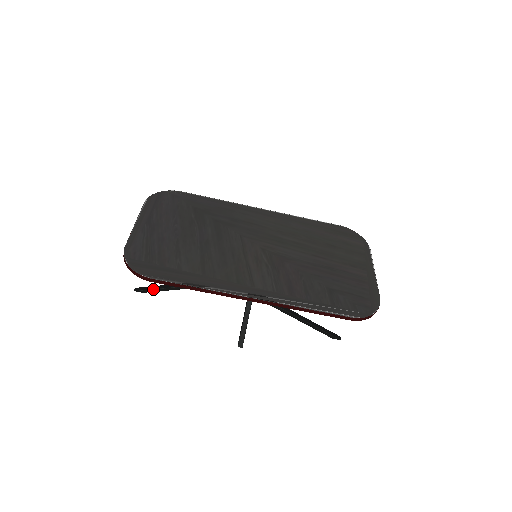
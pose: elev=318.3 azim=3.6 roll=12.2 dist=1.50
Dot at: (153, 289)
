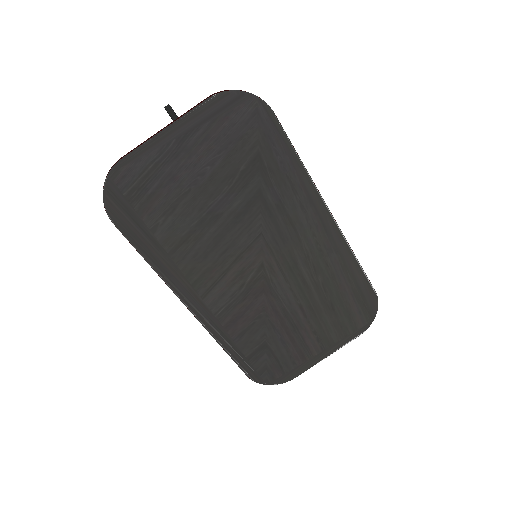
Dot at: occluded
